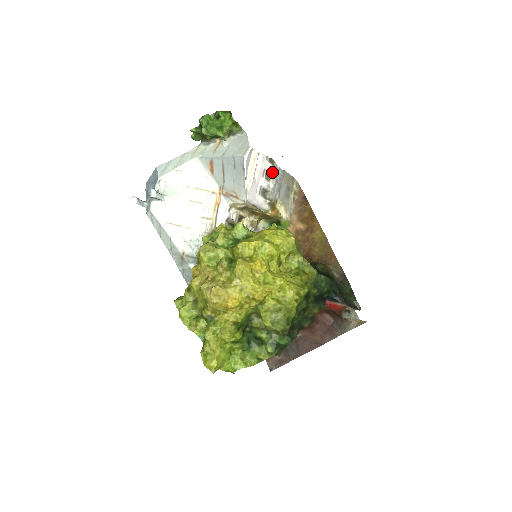
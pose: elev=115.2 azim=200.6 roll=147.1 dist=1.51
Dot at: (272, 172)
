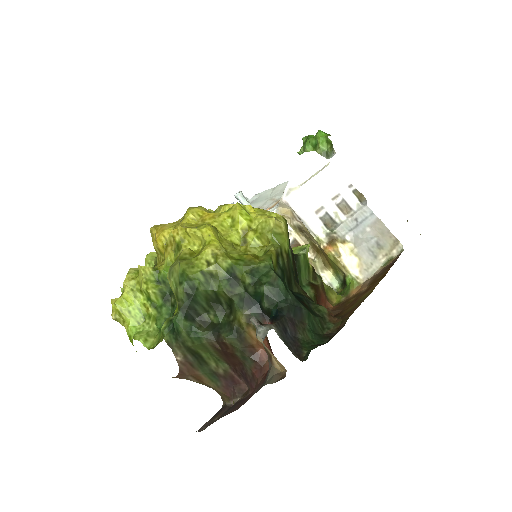
Dot at: (353, 206)
